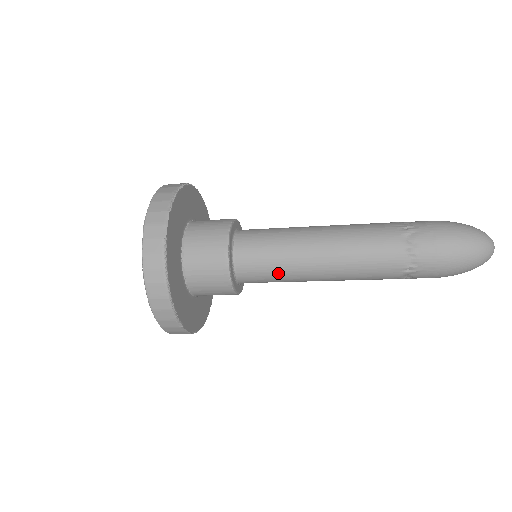
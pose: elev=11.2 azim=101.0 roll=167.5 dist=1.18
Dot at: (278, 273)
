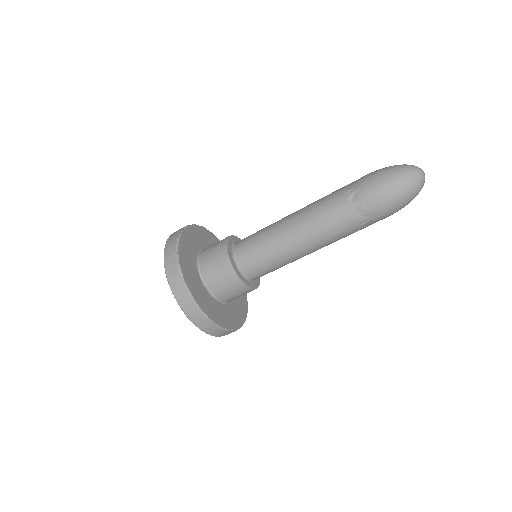
Dot at: (261, 237)
